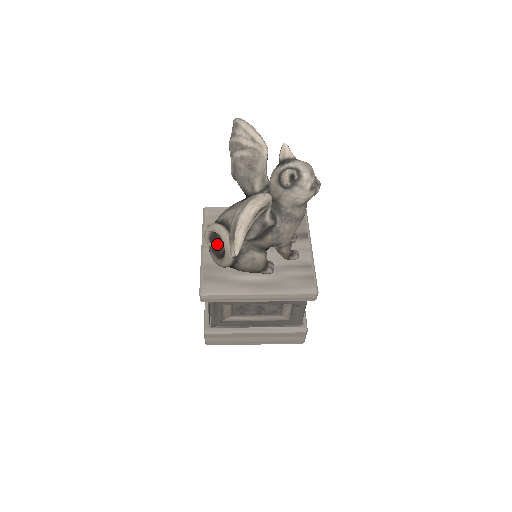
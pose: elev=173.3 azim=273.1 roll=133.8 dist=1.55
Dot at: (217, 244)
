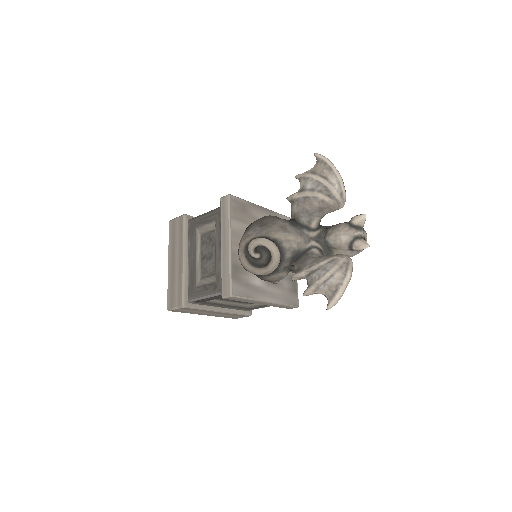
Dot at: (260, 256)
